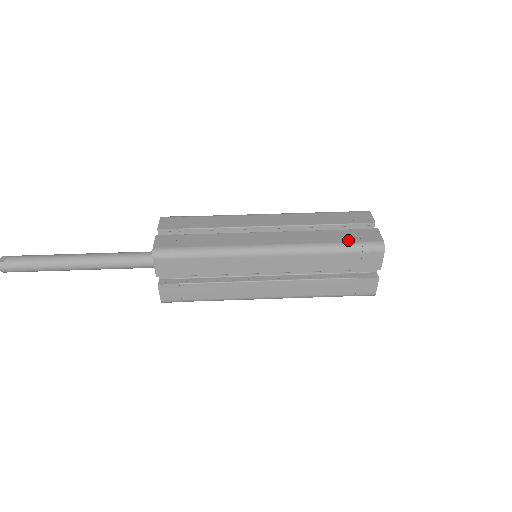
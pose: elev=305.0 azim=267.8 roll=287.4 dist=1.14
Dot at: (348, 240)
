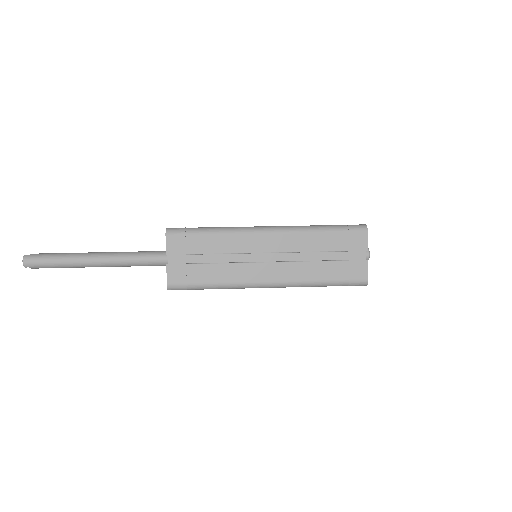
Dot at: (335, 225)
